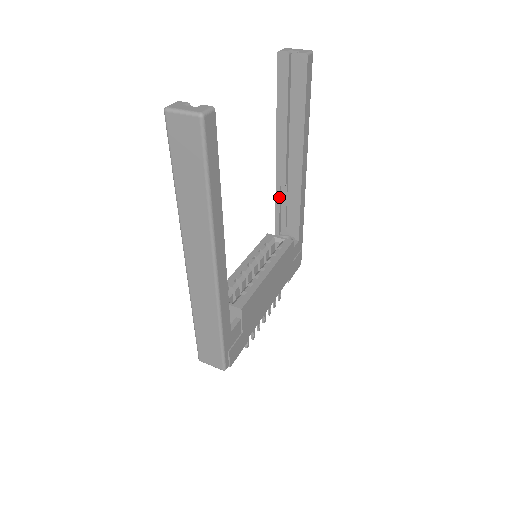
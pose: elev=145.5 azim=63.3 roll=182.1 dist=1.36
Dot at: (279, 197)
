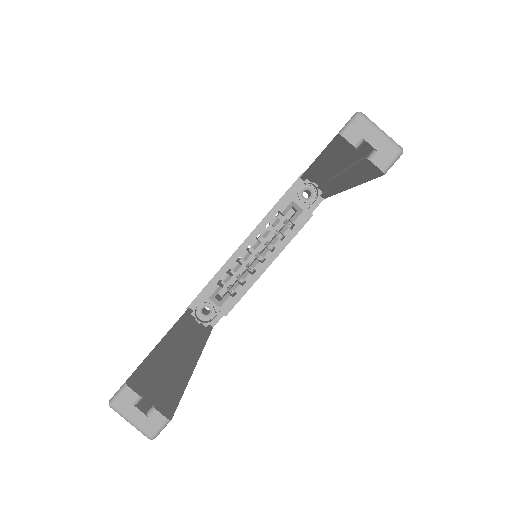
Dot at: (309, 174)
